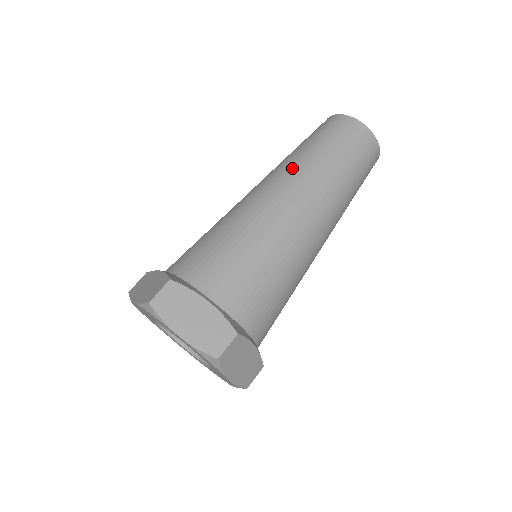
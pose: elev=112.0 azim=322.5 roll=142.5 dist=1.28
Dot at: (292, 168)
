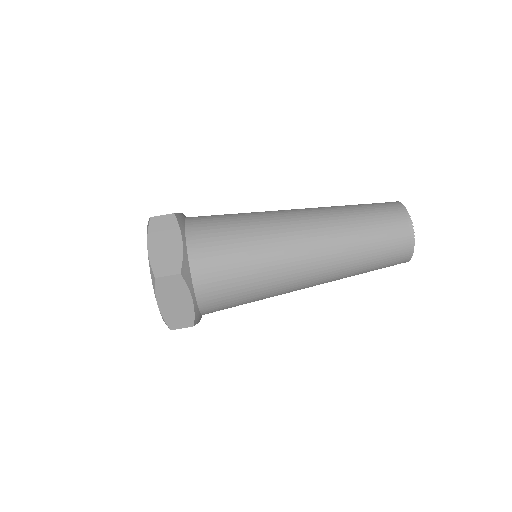
Dot at: (324, 211)
